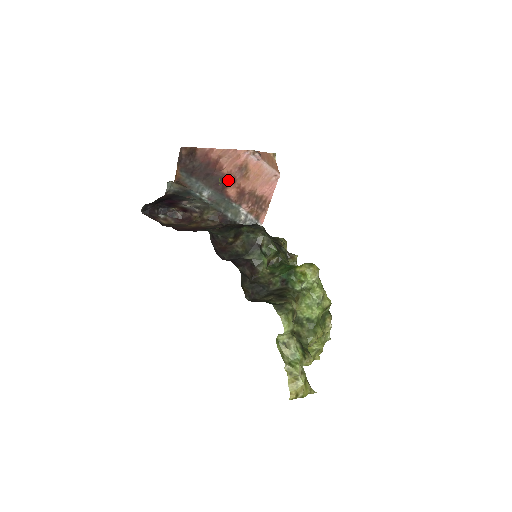
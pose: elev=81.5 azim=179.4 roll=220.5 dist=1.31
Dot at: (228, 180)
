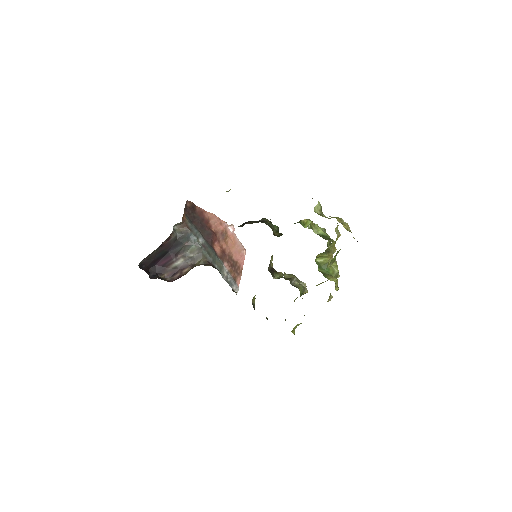
Dot at: (215, 238)
